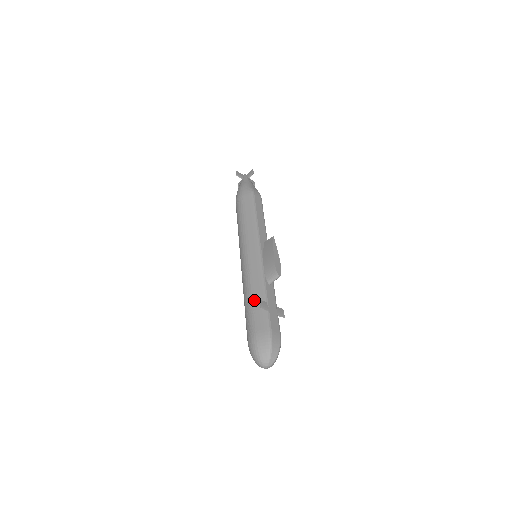
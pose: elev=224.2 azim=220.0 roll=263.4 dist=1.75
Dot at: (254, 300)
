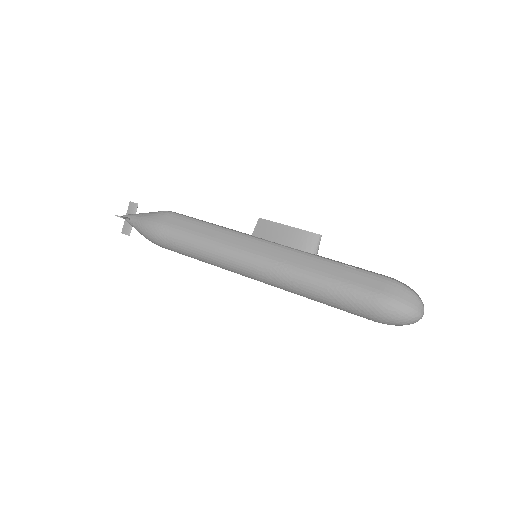
Dot at: (331, 275)
